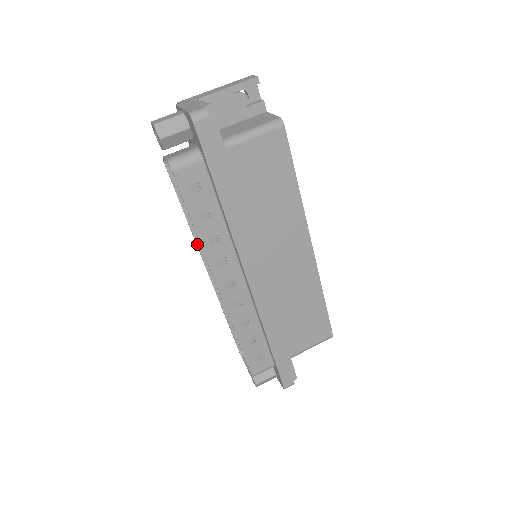
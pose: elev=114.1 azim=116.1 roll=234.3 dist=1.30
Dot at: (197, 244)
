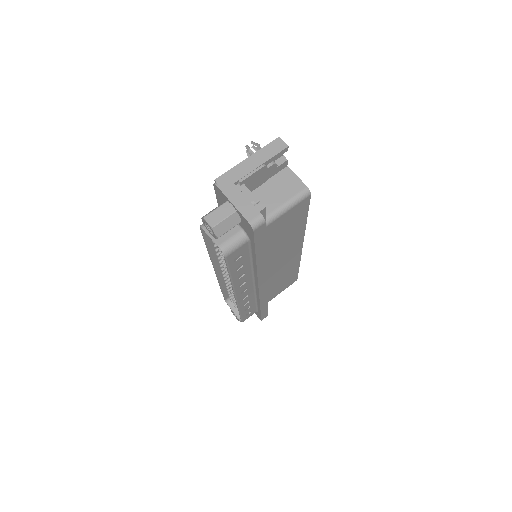
Dot at: (212, 261)
